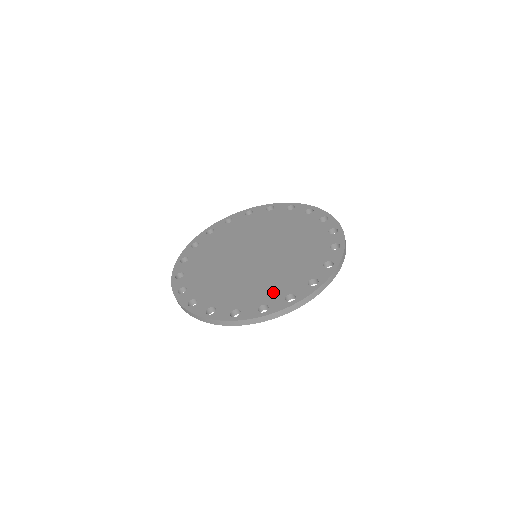
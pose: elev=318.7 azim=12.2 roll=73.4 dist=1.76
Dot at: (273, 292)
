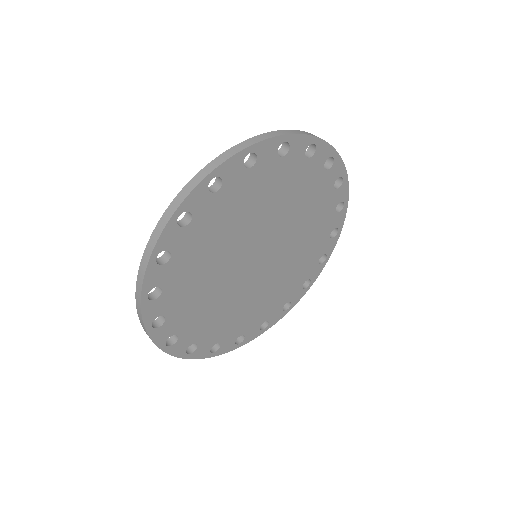
Dot at: occluded
